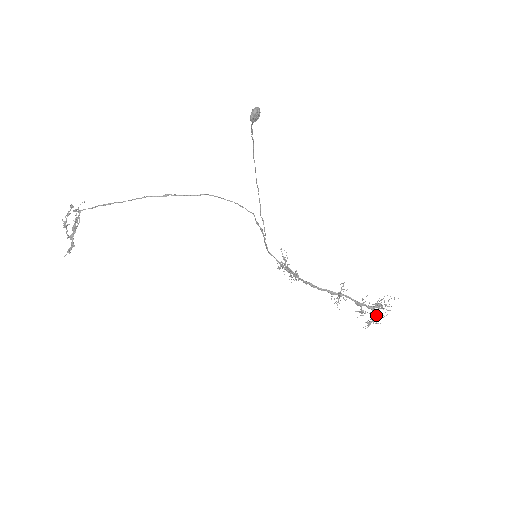
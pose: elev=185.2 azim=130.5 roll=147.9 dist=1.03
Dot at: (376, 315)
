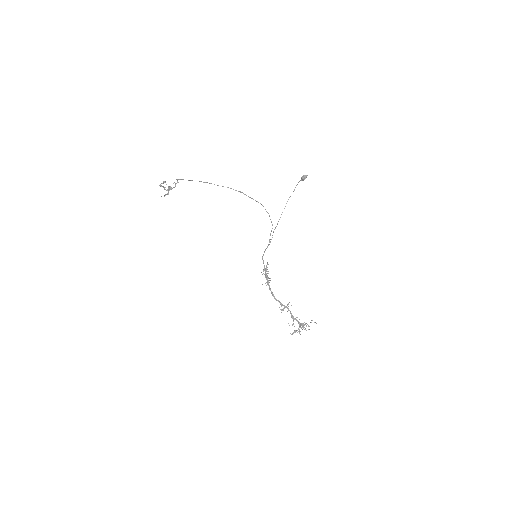
Dot at: occluded
